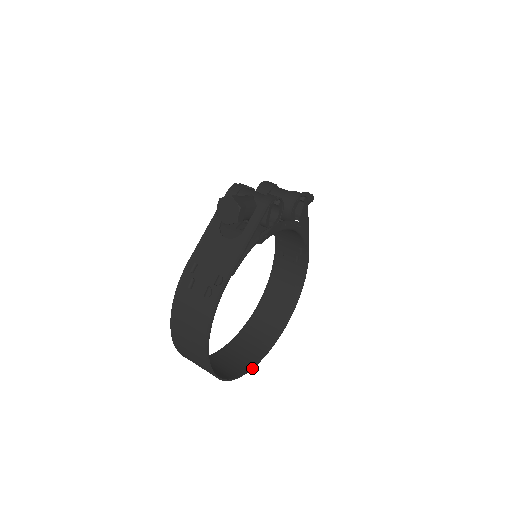
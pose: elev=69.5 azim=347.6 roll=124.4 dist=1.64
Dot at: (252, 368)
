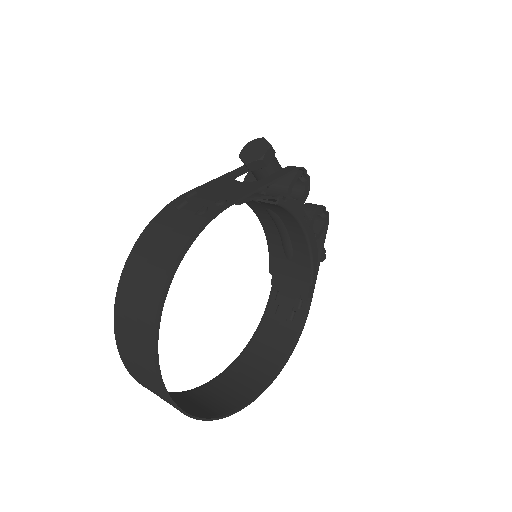
Dot at: (198, 418)
